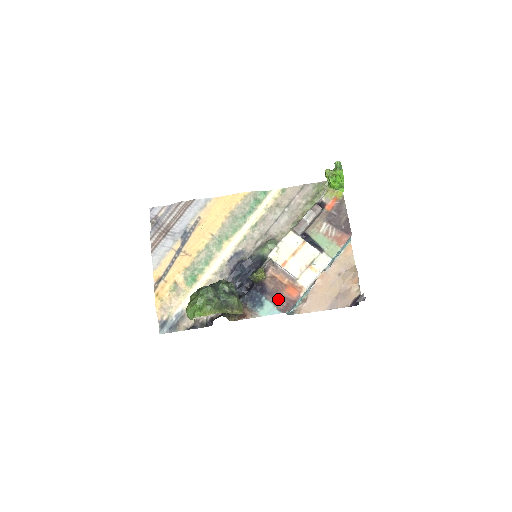
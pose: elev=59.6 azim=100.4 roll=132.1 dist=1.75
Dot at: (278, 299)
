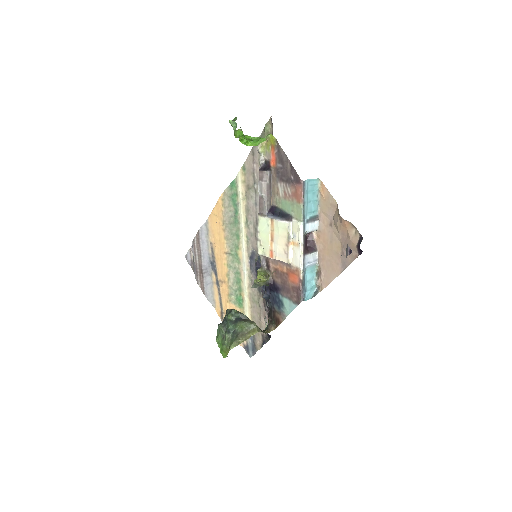
Dot at: (289, 292)
